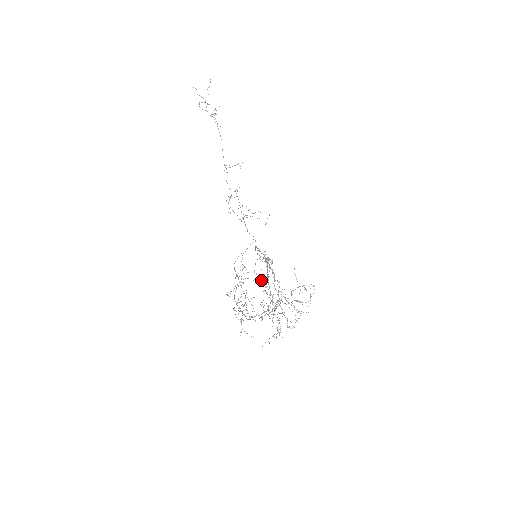
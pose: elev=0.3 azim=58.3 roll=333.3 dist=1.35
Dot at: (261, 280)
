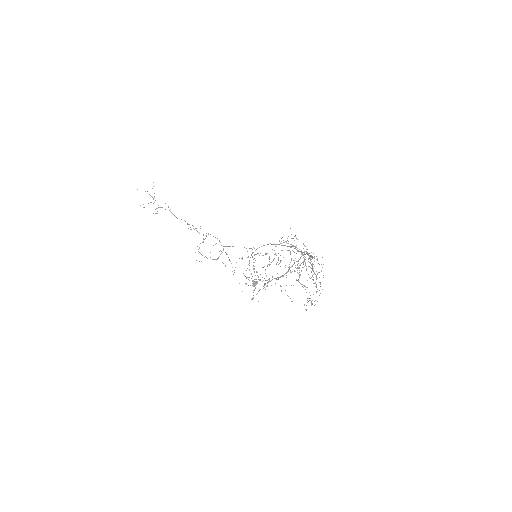
Dot at: occluded
